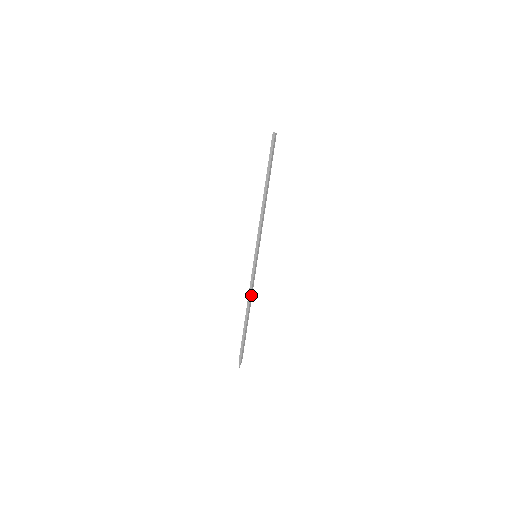
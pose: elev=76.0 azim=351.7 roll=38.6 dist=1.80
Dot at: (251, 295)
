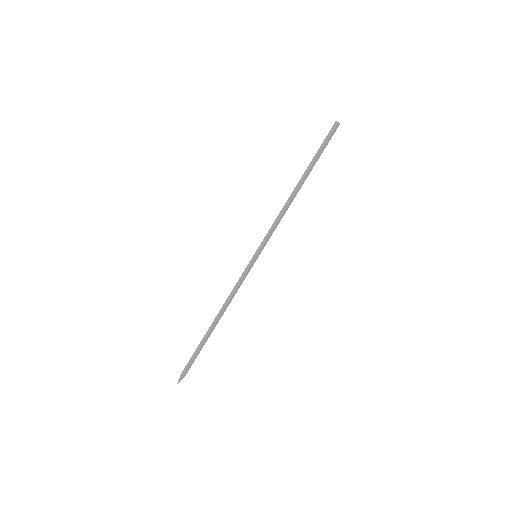
Dot at: (230, 300)
